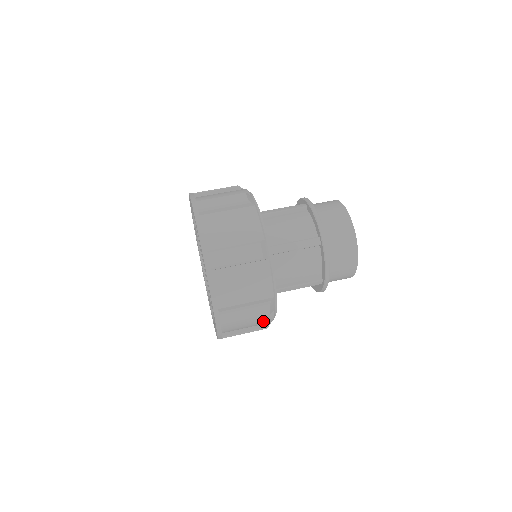
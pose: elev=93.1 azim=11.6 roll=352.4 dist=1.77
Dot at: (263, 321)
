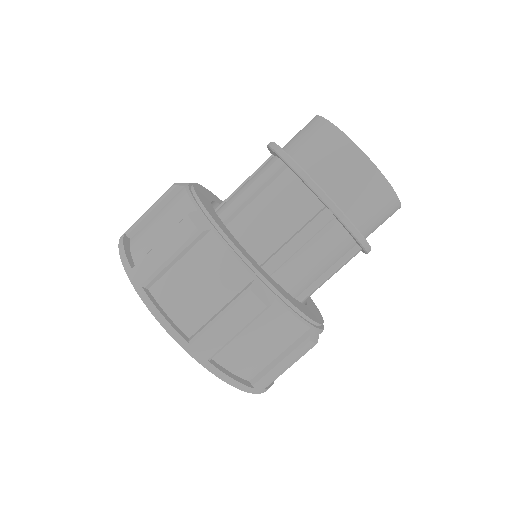
Dot at: occluded
